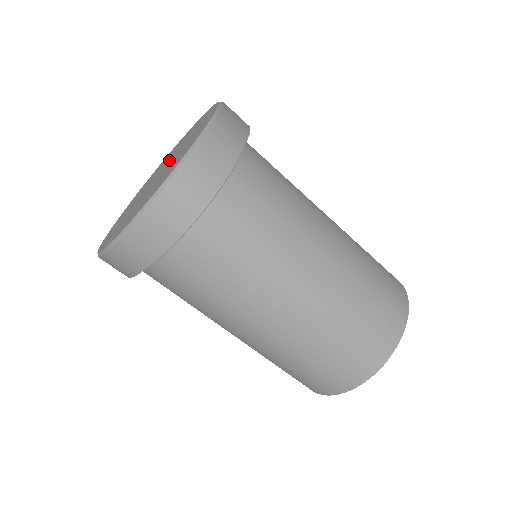
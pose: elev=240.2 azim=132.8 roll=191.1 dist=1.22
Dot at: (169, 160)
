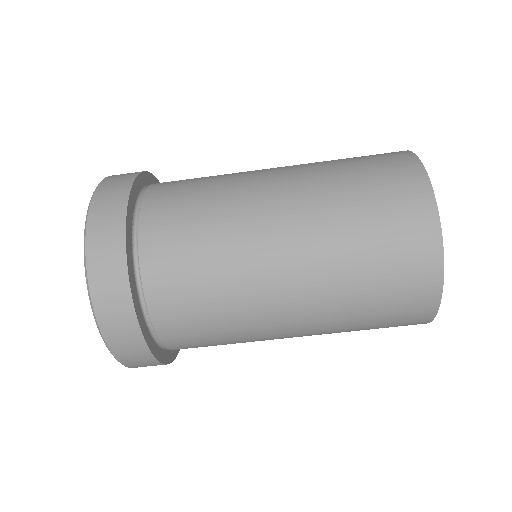
Dot at: occluded
